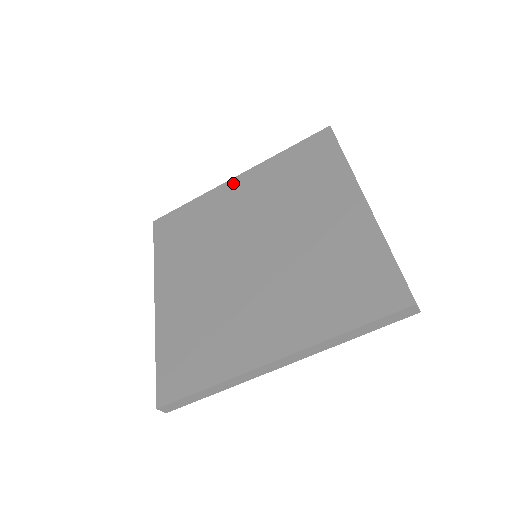
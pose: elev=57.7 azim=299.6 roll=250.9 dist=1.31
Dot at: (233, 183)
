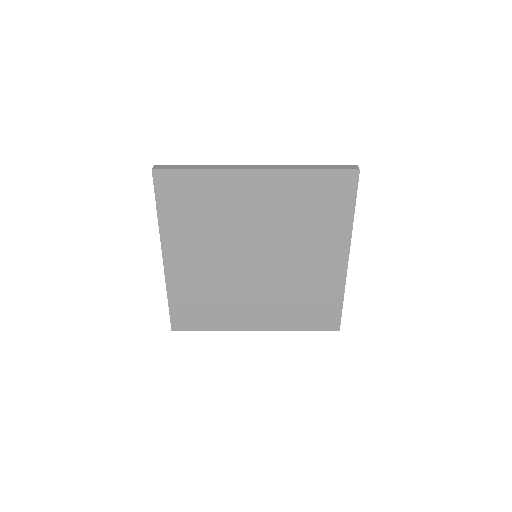
Dot at: (251, 177)
